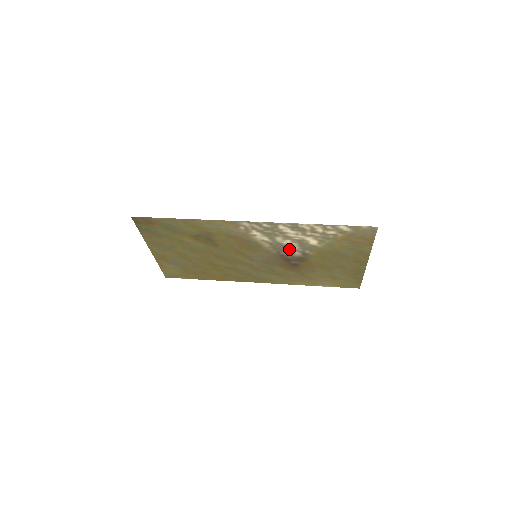
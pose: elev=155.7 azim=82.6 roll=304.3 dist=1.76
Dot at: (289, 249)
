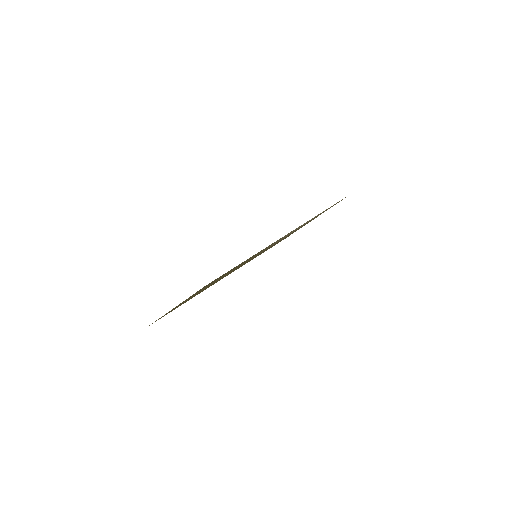
Dot at: occluded
